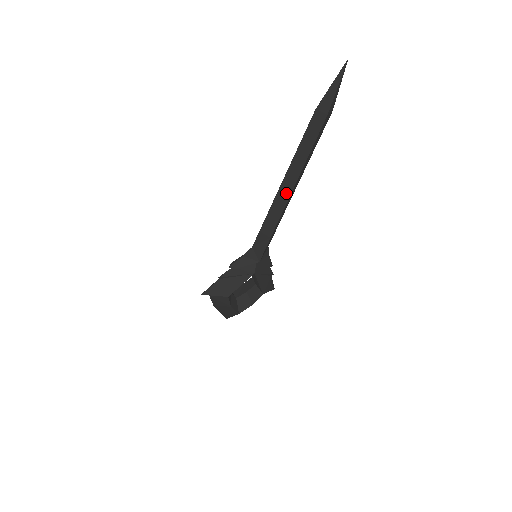
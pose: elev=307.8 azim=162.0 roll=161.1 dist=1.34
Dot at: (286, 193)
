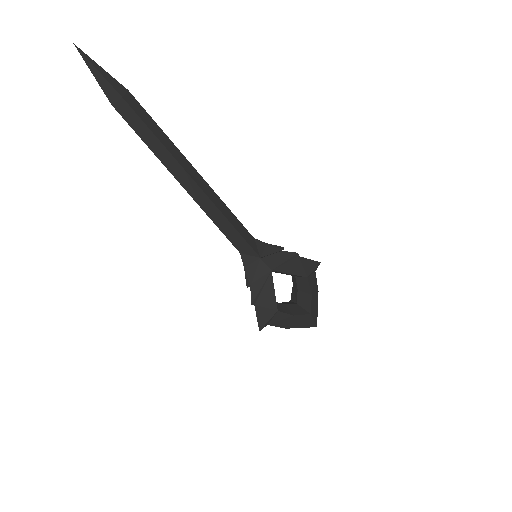
Dot at: (193, 186)
